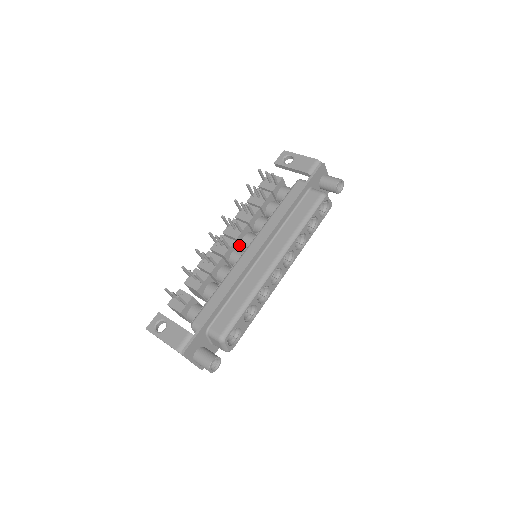
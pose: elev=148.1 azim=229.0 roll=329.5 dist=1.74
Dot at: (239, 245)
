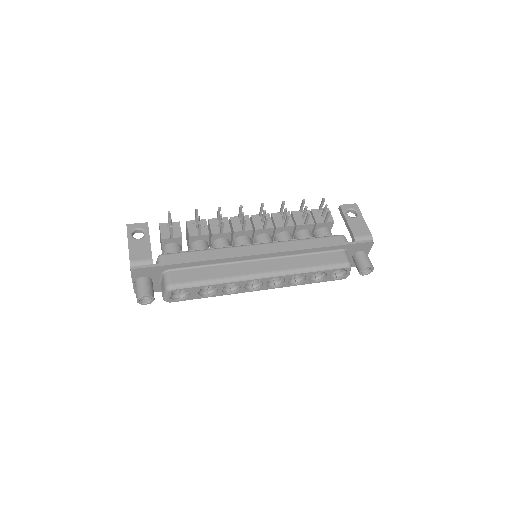
Dot at: (253, 236)
